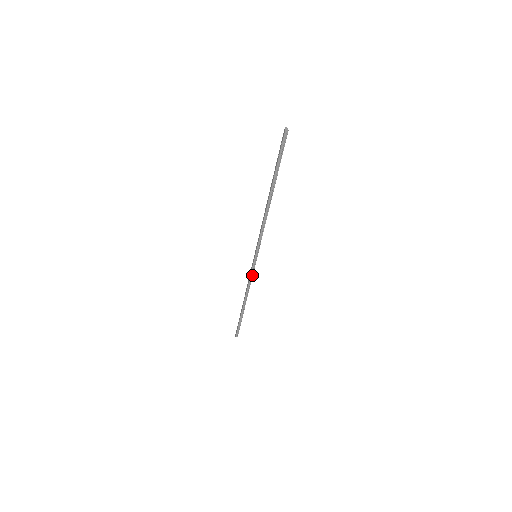
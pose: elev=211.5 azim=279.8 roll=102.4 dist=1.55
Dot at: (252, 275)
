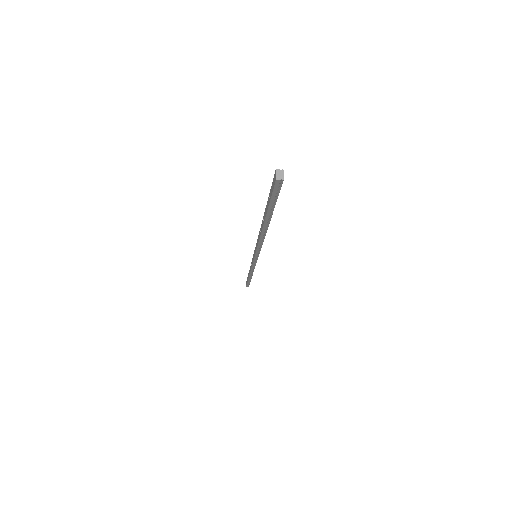
Dot at: (254, 266)
